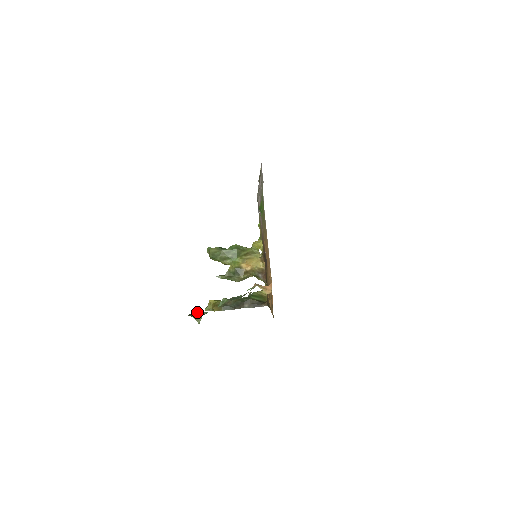
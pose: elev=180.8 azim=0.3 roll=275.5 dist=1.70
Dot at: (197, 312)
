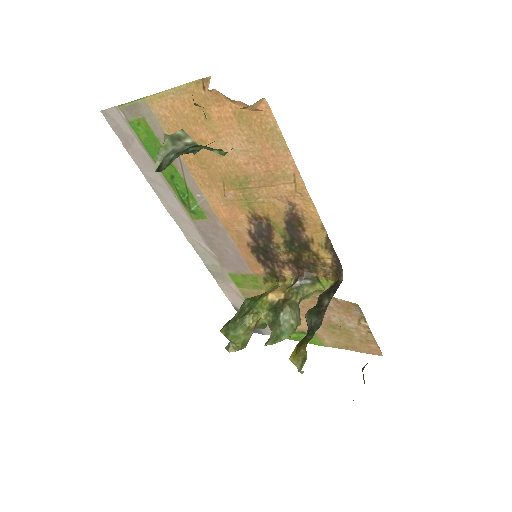
Dot at: (165, 162)
